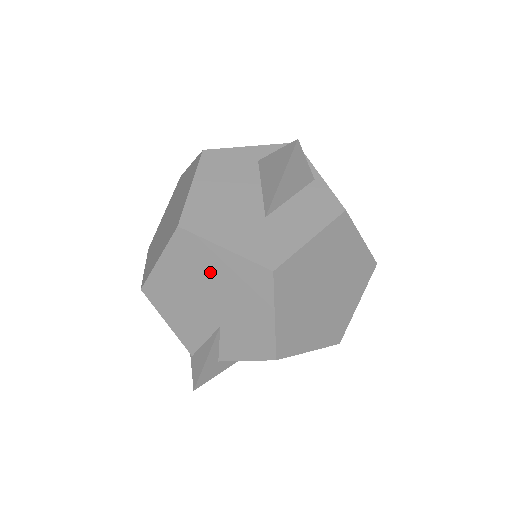
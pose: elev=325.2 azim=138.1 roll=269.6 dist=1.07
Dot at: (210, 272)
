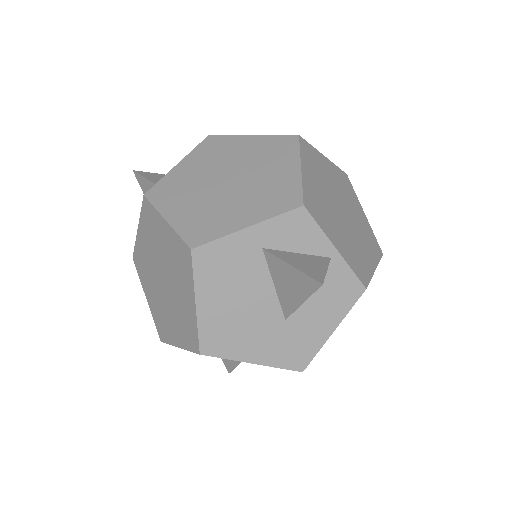
Dot at: occluded
